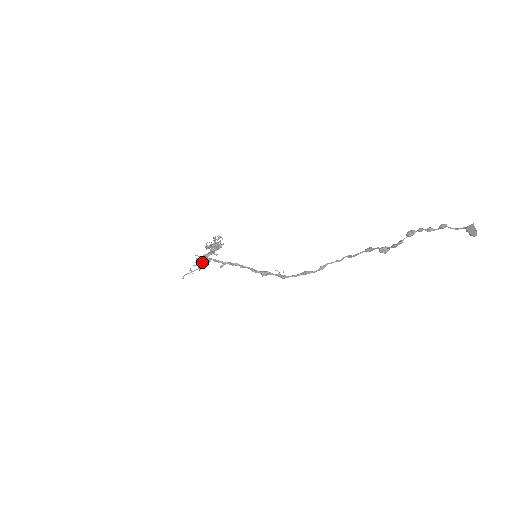
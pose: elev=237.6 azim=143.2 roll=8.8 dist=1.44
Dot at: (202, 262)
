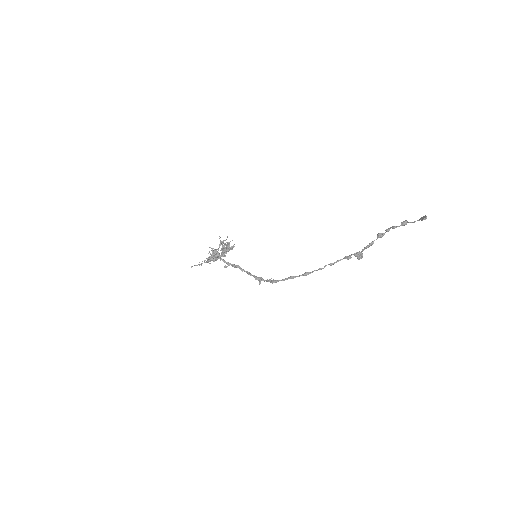
Dot at: (212, 254)
